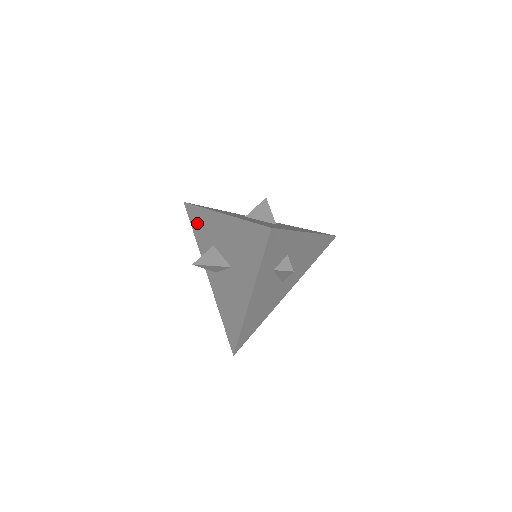
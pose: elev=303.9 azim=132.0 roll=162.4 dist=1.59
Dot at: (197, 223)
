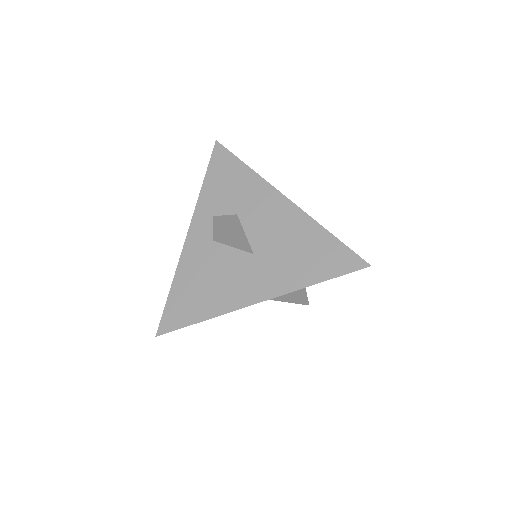
Dot at: (224, 175)
